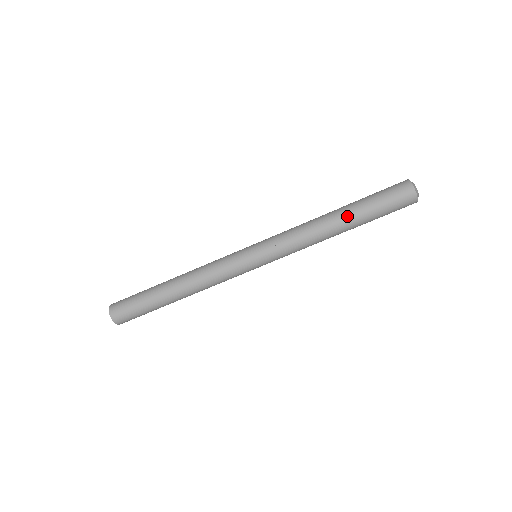
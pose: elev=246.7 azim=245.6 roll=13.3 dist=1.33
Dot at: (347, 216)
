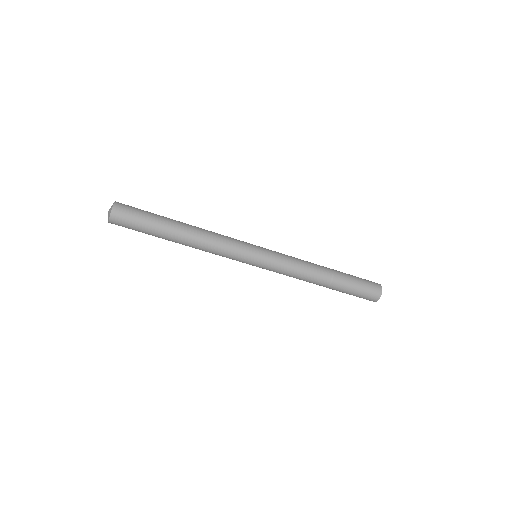
Dot at: (331, 286)
